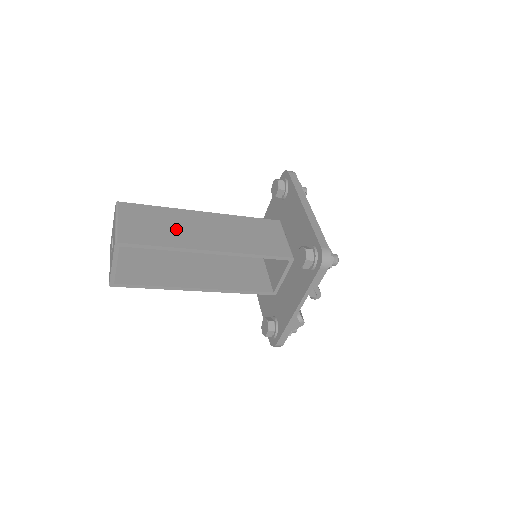
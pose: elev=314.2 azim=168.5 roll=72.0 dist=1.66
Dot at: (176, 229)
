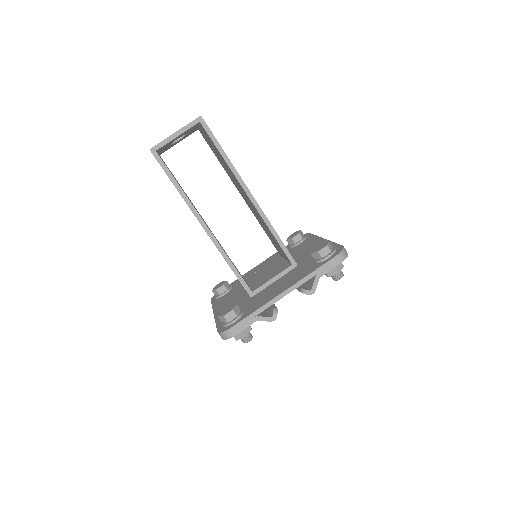
Dot at: occluded
